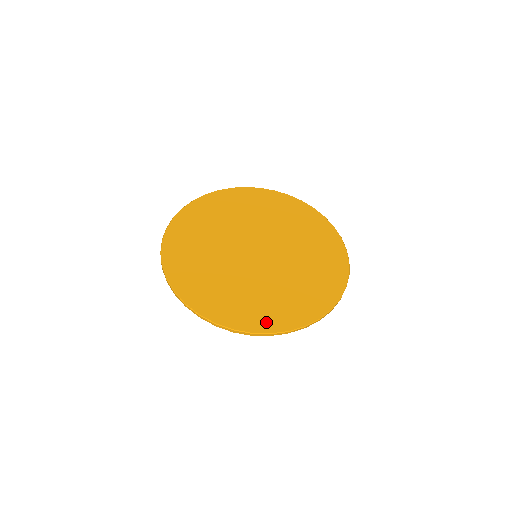
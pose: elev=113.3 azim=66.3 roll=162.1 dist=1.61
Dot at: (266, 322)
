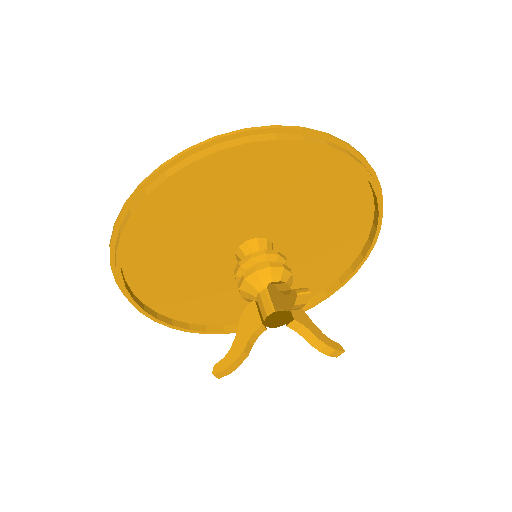
Dot at: (330, 155)
